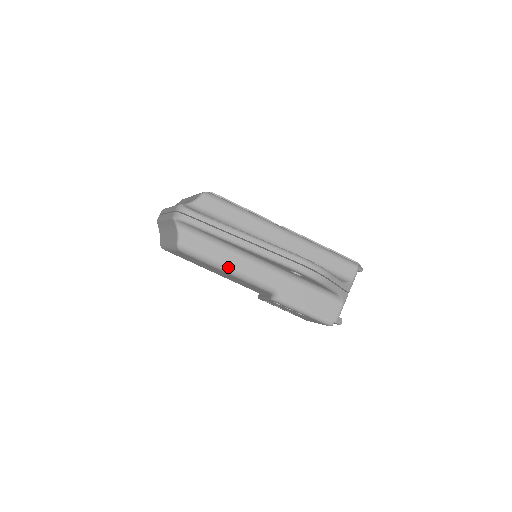
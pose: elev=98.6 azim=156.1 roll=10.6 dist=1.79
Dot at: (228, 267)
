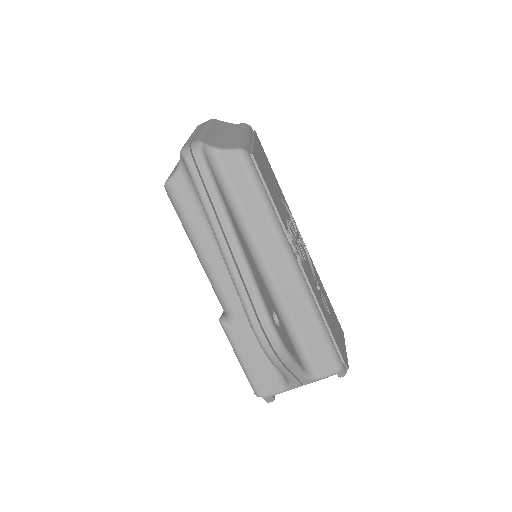
Dot at: (200, 251)
